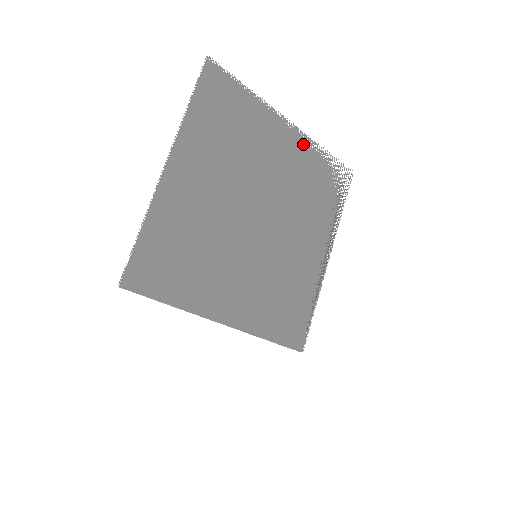
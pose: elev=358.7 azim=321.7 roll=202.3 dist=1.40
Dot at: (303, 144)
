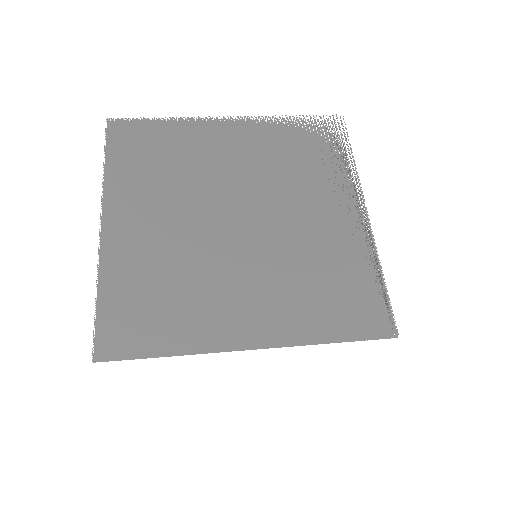
Dot at: (256, 126)
